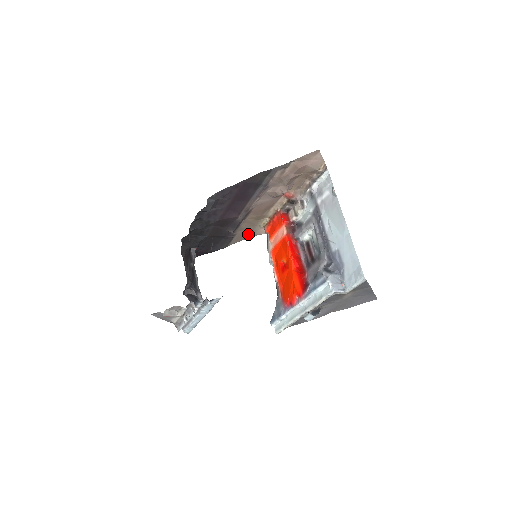
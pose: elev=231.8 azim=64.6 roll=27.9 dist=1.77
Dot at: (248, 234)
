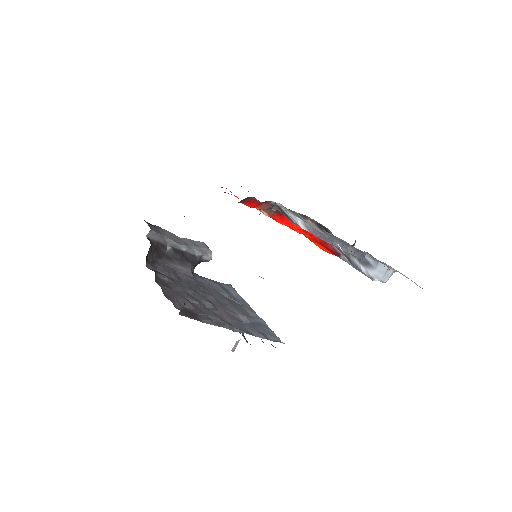
Dot at: occluded
